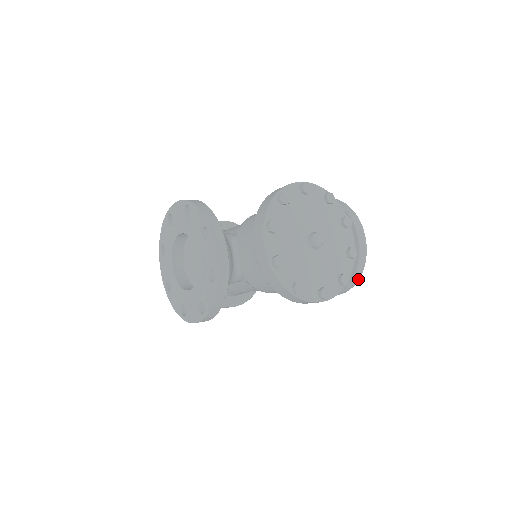
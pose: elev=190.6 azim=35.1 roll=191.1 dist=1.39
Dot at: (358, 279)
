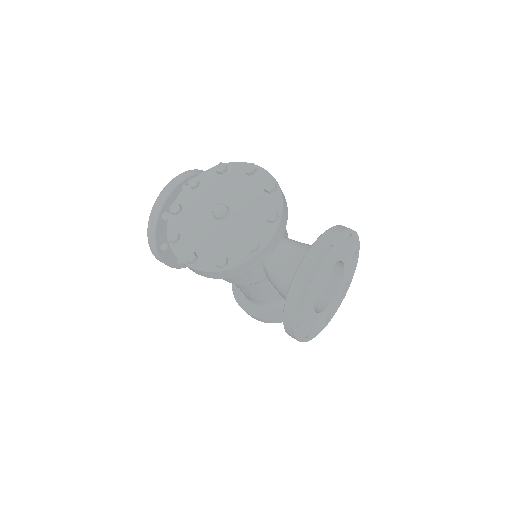
Dot at: (294, 312)
